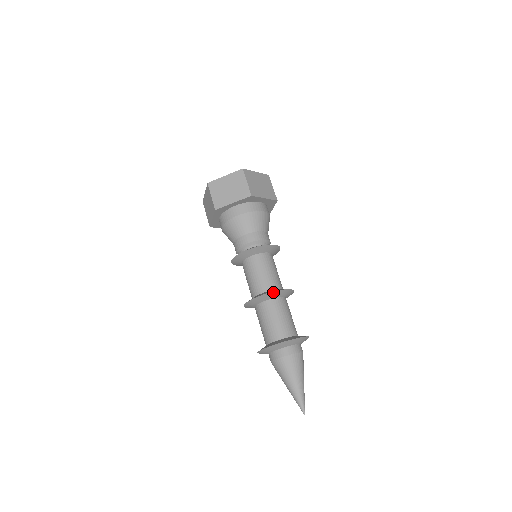
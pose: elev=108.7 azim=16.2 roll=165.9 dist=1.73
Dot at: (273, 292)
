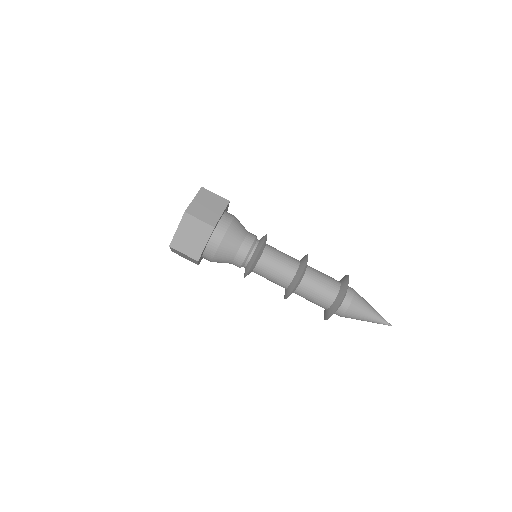
Dot at: (300, 278)
